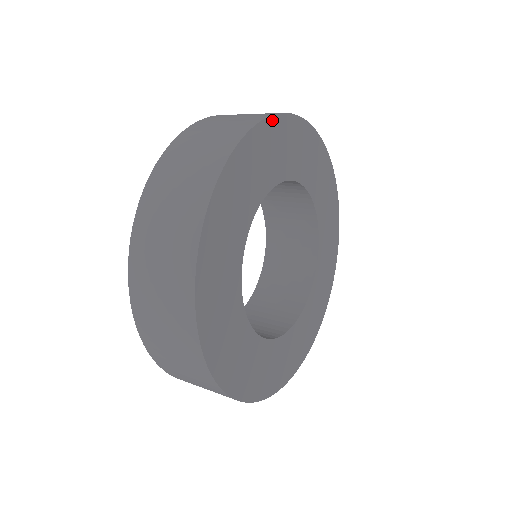
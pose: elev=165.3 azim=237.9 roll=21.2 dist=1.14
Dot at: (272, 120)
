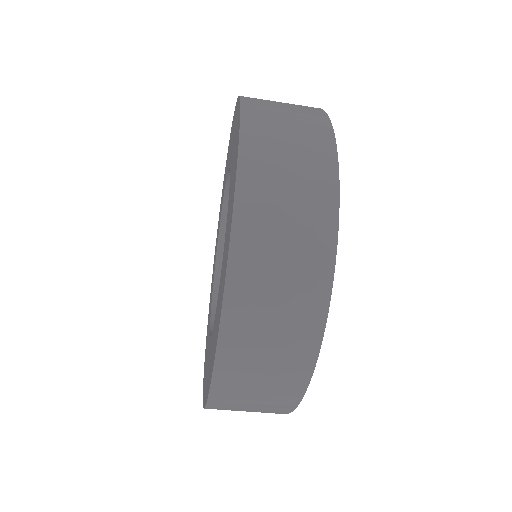
Dot at: occluded
